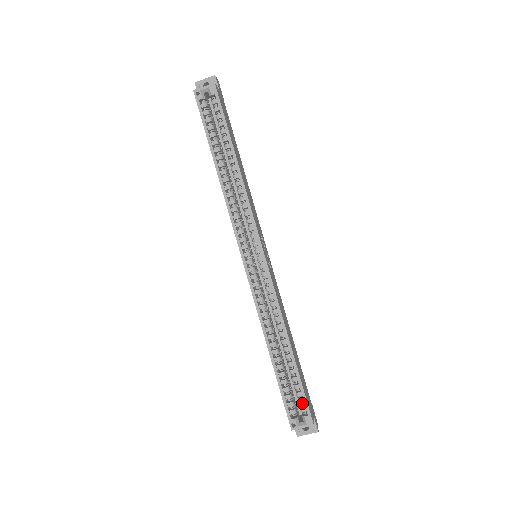
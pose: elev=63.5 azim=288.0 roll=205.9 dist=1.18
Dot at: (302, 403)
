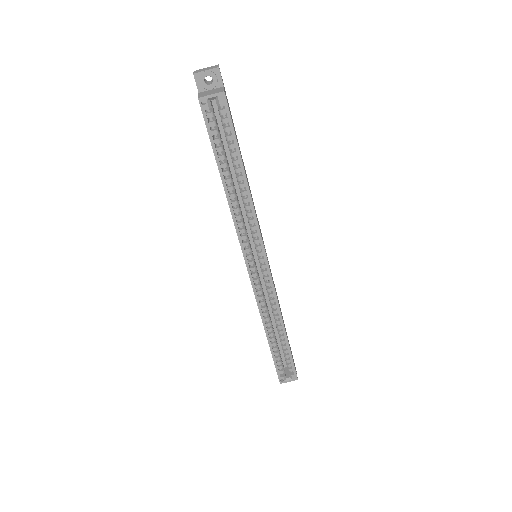
Dot at: (290, 366)
